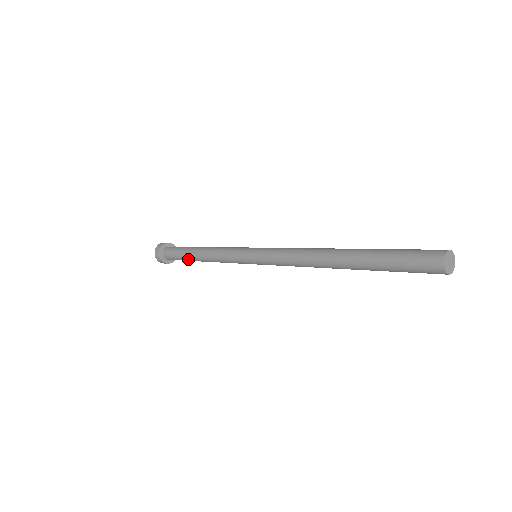
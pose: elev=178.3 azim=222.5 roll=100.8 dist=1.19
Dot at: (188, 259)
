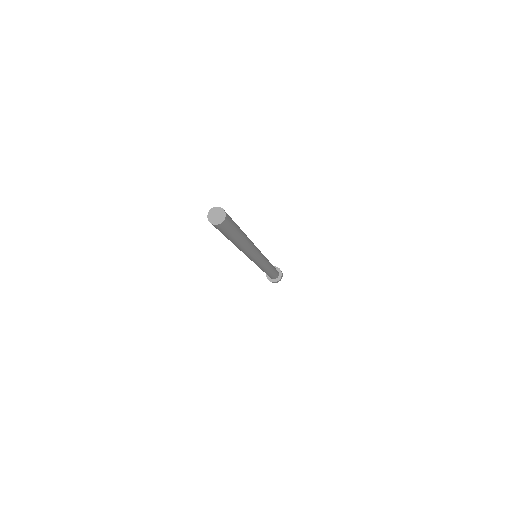
Dot at: occluded
